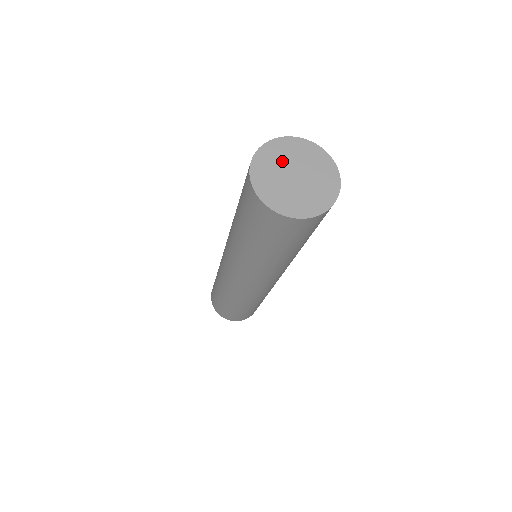
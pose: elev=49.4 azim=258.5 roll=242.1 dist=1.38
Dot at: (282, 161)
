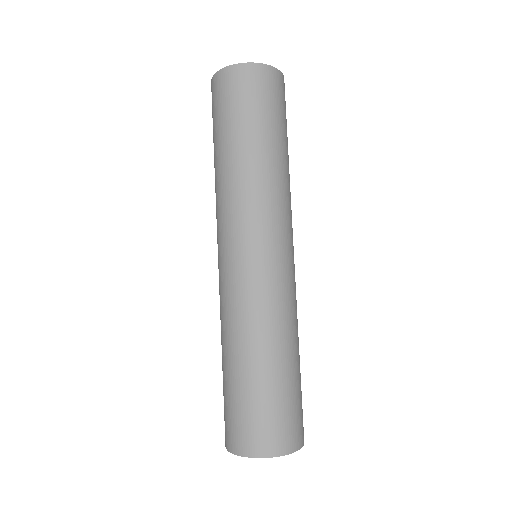
Dot at: occluded
